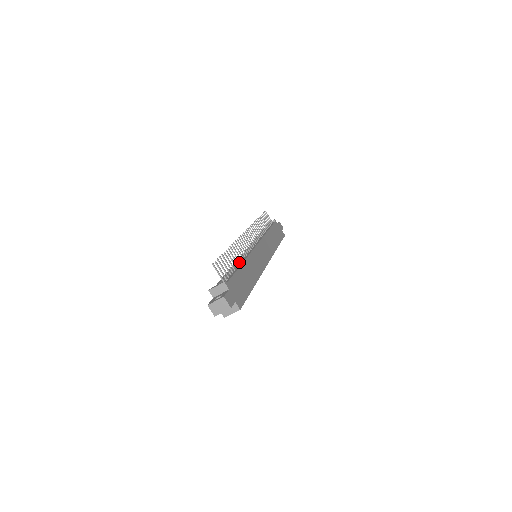
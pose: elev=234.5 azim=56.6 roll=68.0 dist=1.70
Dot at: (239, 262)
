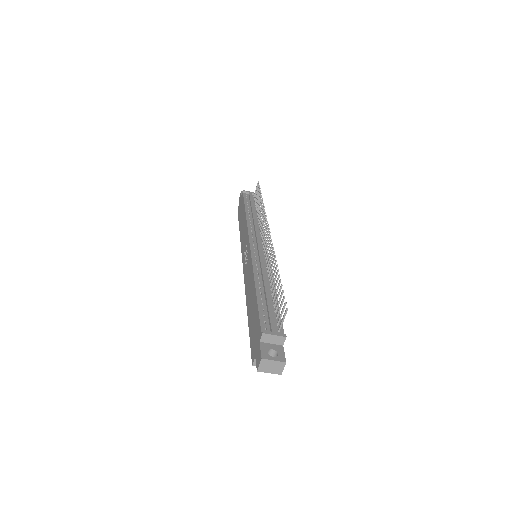
Dot at: (271, 284)
